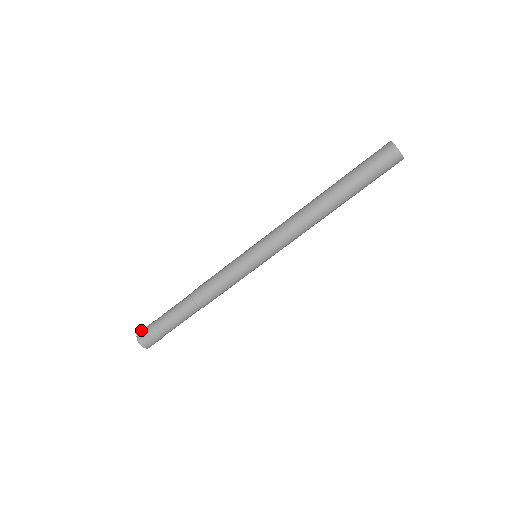
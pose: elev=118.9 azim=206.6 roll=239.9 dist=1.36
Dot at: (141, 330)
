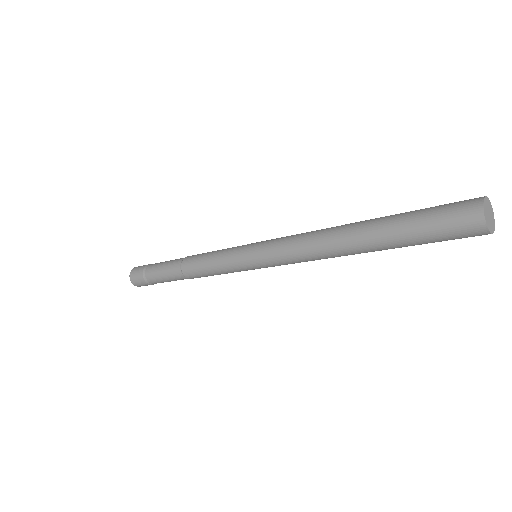
Dot at: (134, 269)
